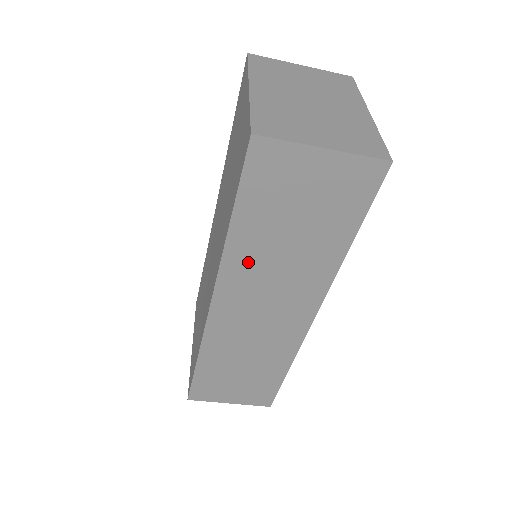
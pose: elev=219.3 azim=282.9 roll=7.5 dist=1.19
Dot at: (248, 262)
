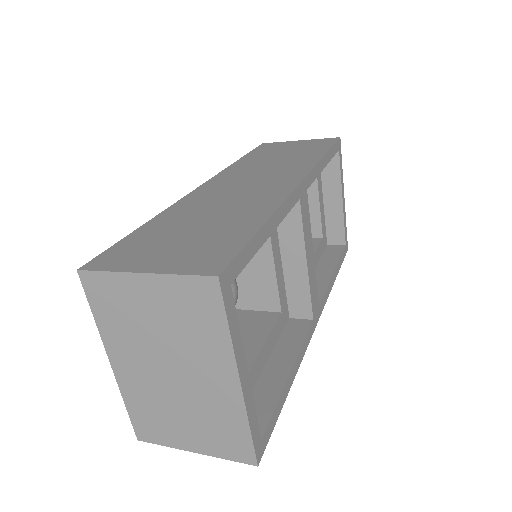
Dot at: occluded
